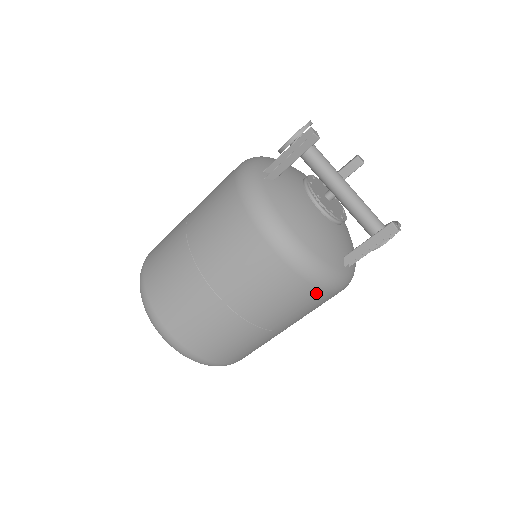
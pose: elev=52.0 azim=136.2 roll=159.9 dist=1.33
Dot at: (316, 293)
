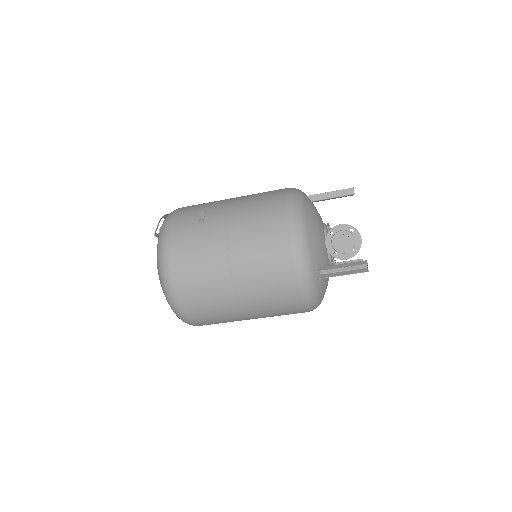
Dot at: occluded
